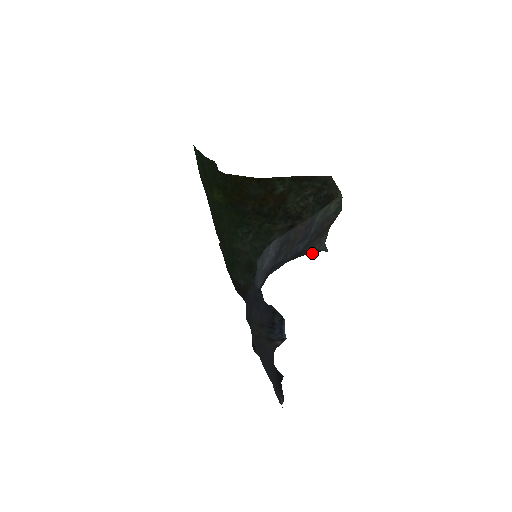
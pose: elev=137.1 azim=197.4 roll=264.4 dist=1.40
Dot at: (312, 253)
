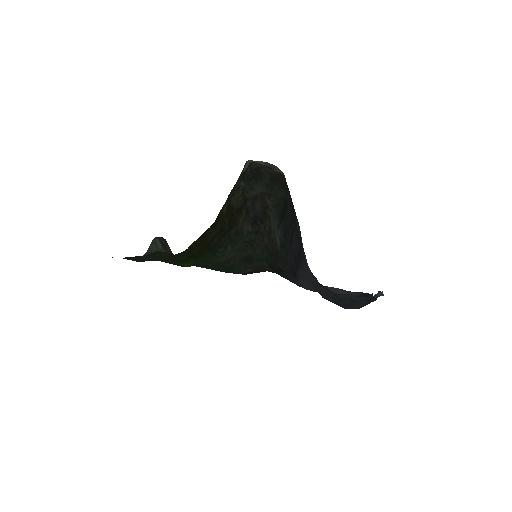
Dot at: (282, 210)
